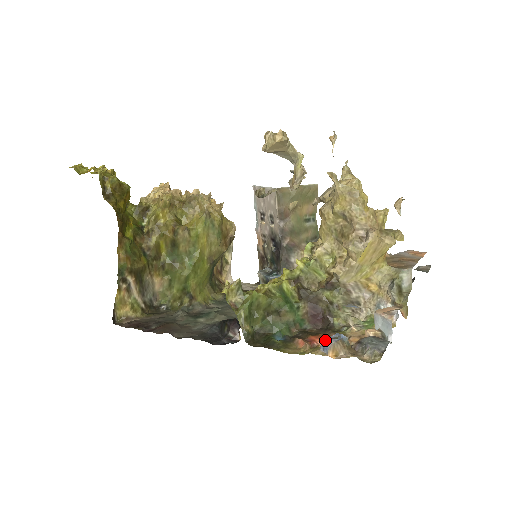
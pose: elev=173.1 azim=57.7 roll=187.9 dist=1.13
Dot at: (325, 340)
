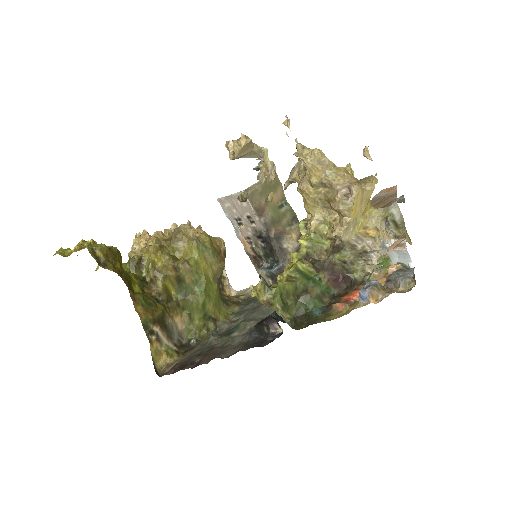
Dot at: (361, 292)
